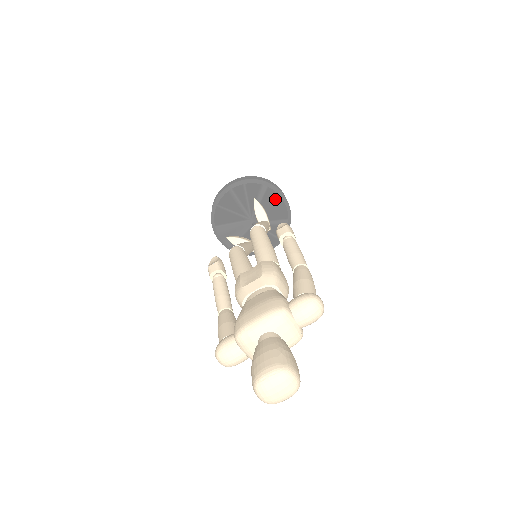
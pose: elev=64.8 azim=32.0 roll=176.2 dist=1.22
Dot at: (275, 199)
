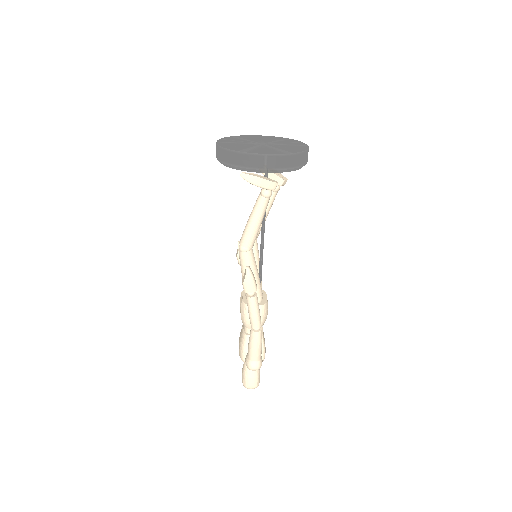
Dot at: occluded
